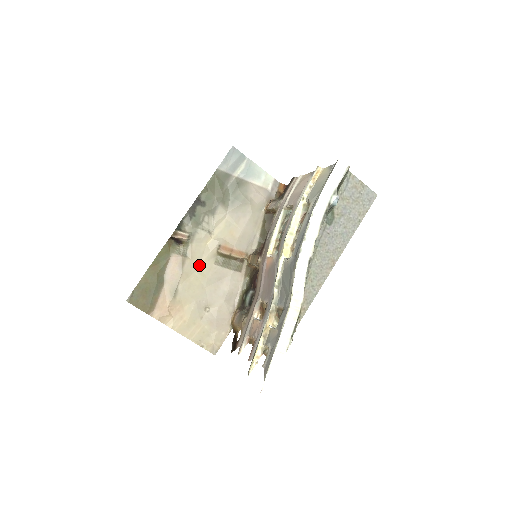
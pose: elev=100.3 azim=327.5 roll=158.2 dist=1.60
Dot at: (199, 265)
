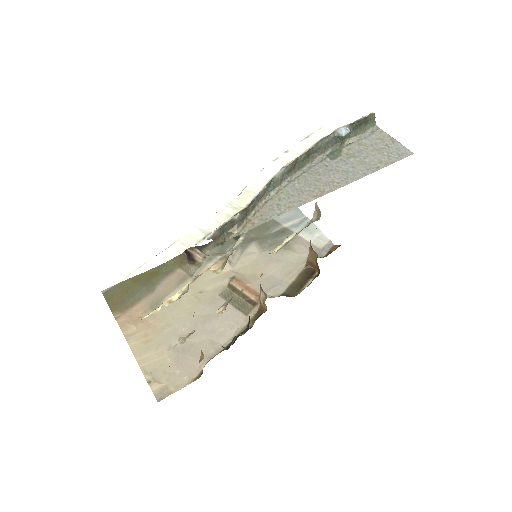
Dot at: (201, 290)
